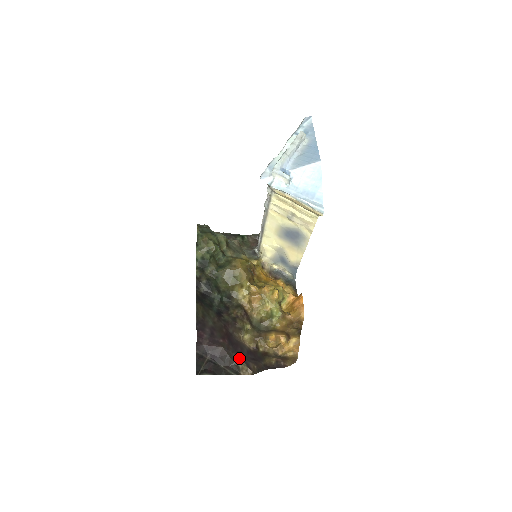
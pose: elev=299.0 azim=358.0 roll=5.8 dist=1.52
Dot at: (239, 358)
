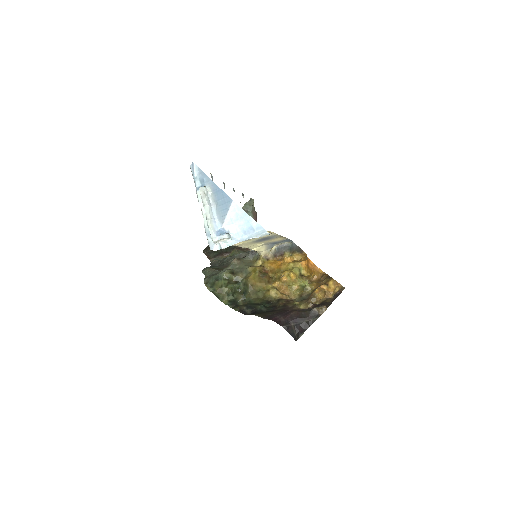
Dot at: (310, 308)
